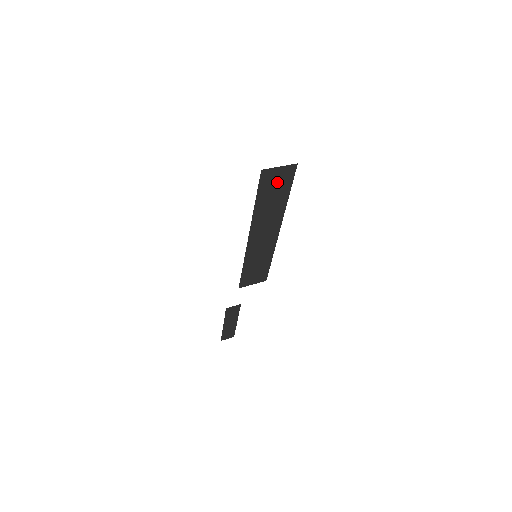
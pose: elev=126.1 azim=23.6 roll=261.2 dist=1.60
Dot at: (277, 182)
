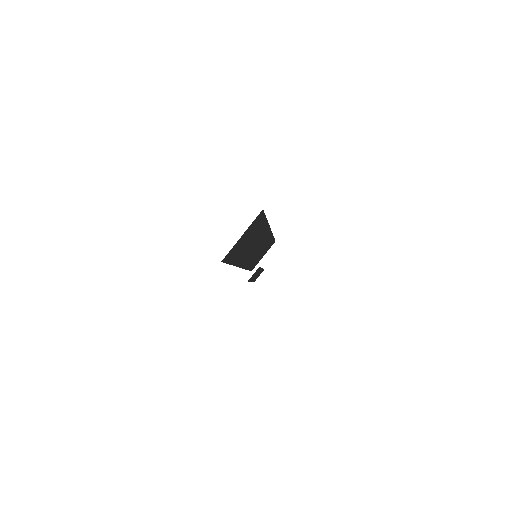
Dot at: (246, 237)
